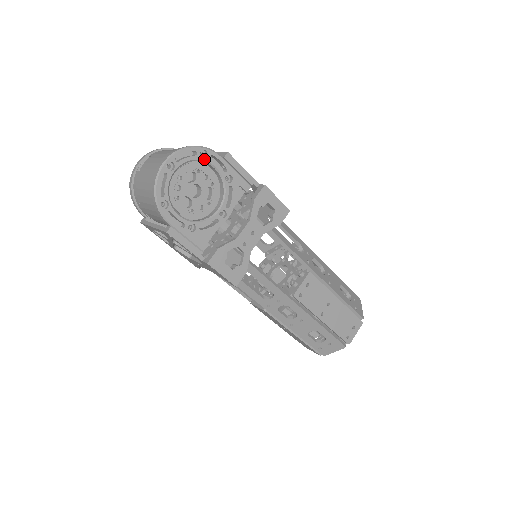
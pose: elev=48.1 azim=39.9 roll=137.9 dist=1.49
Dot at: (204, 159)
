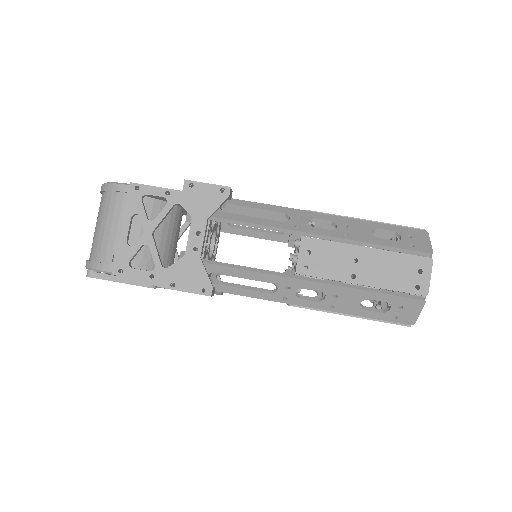
Dot at: occluded
